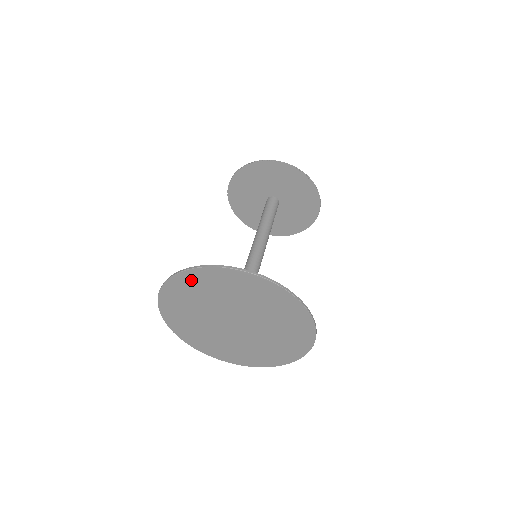
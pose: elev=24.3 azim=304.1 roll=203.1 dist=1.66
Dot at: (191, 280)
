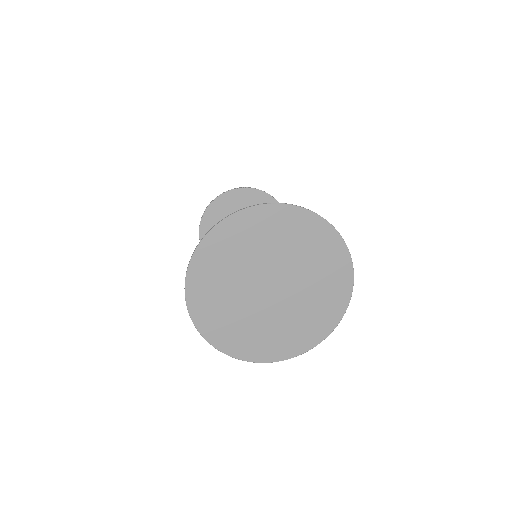
Dot at: (271, 217)
